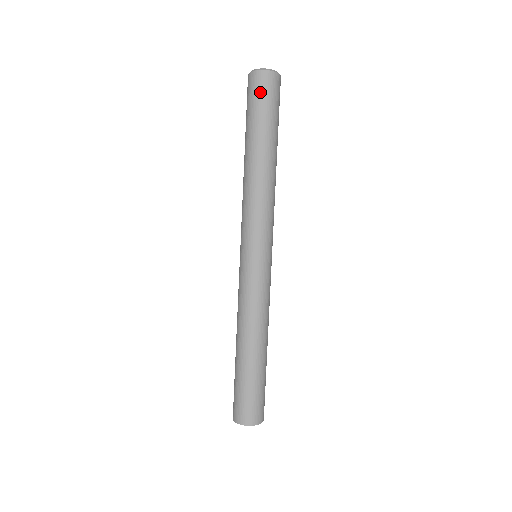
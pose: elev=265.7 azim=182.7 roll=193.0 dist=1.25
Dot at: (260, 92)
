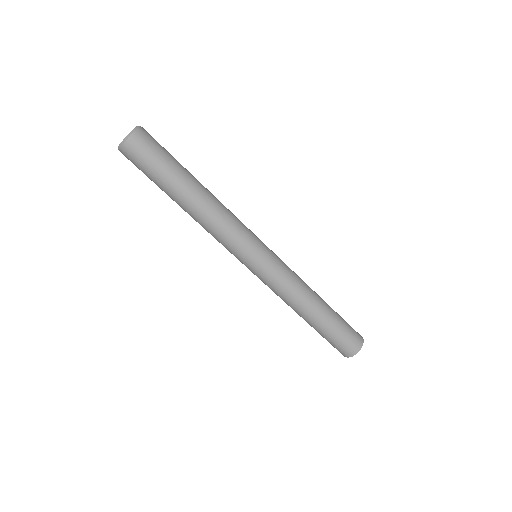
Dot at: (136, 163)
